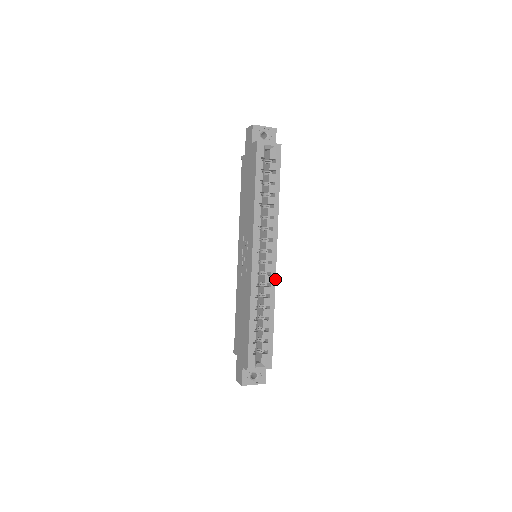
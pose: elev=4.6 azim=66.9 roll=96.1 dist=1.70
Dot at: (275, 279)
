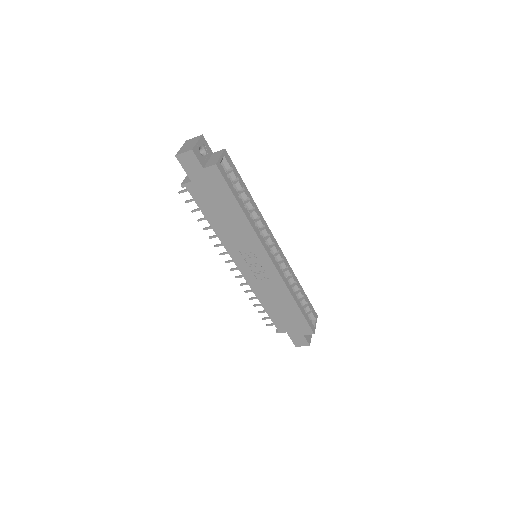
Dot at: (286, 260)
